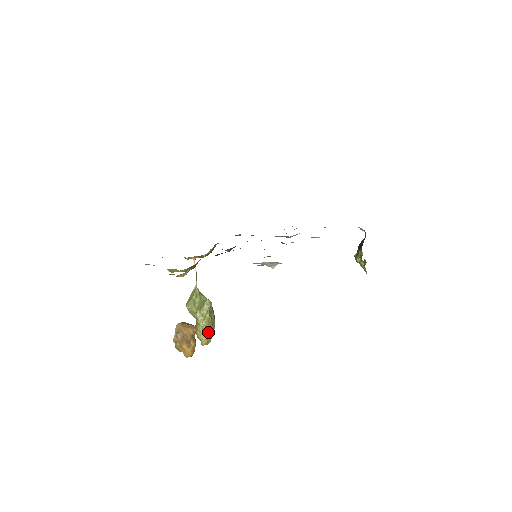
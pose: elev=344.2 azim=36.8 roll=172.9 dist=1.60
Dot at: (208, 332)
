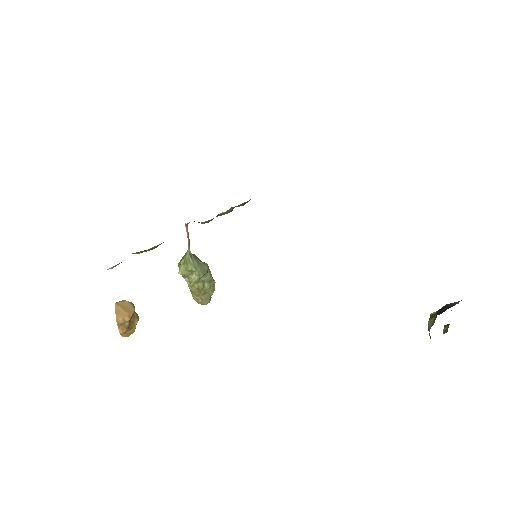
Dot at: (201, 297)
